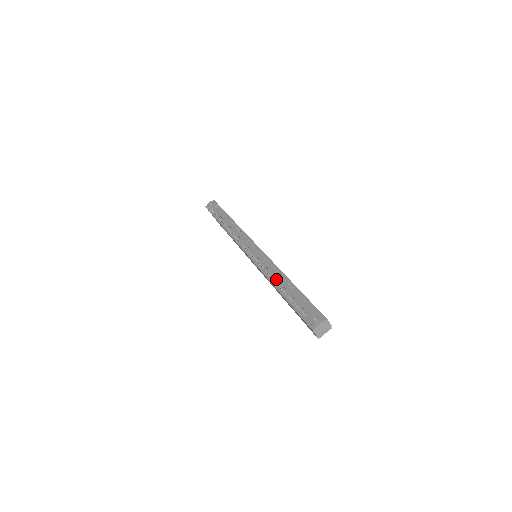
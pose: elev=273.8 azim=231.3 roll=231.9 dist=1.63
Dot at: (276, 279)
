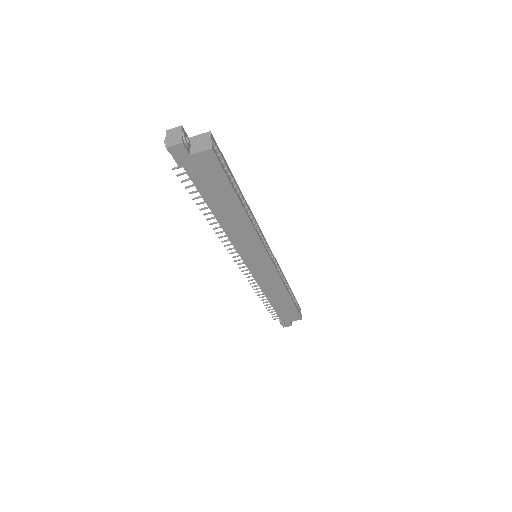
Dot at: occluded
